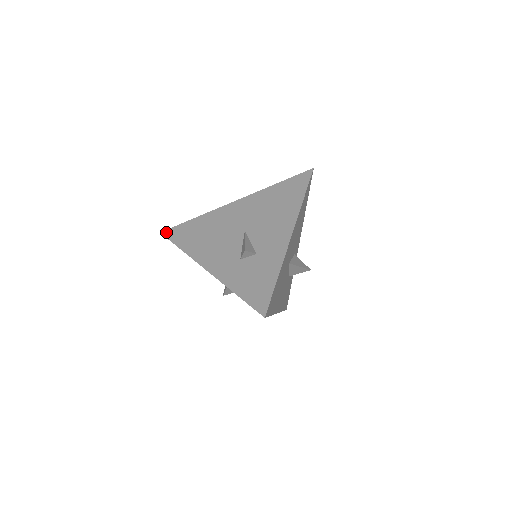
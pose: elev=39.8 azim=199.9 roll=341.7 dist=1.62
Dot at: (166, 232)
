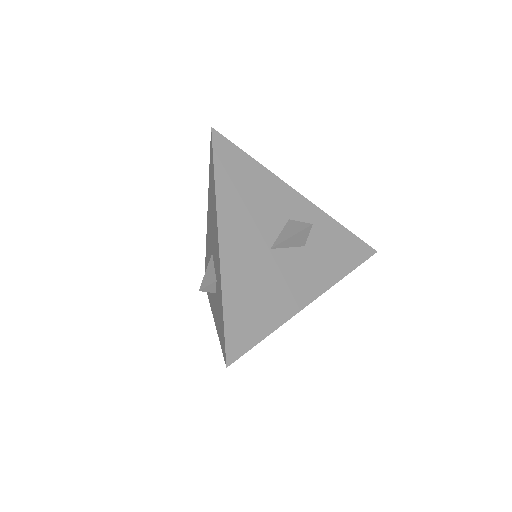
Dot at: occluded
